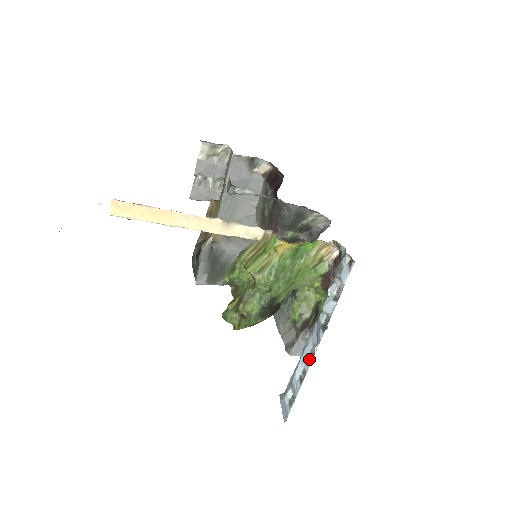
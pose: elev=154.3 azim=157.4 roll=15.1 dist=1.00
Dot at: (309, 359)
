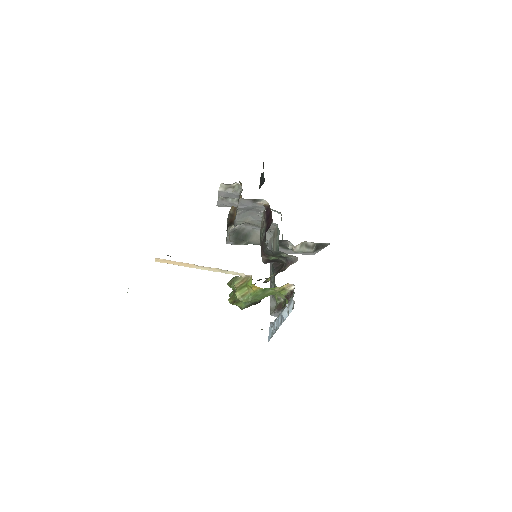
Dot at: (278, 325)
